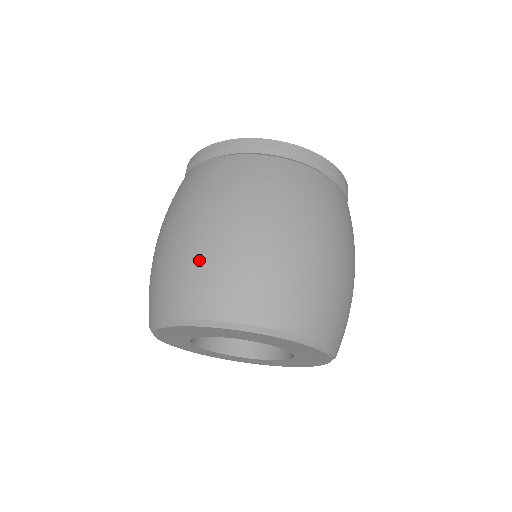
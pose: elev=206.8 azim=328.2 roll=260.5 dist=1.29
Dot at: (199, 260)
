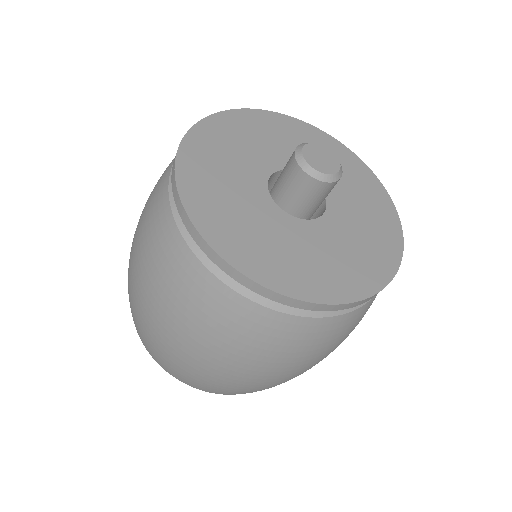
Dot at: (130, 296)
